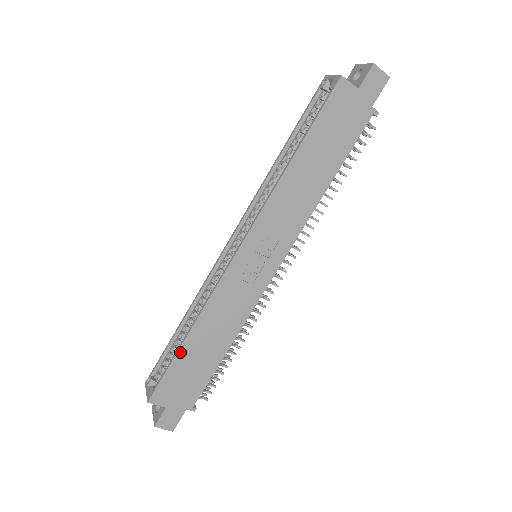
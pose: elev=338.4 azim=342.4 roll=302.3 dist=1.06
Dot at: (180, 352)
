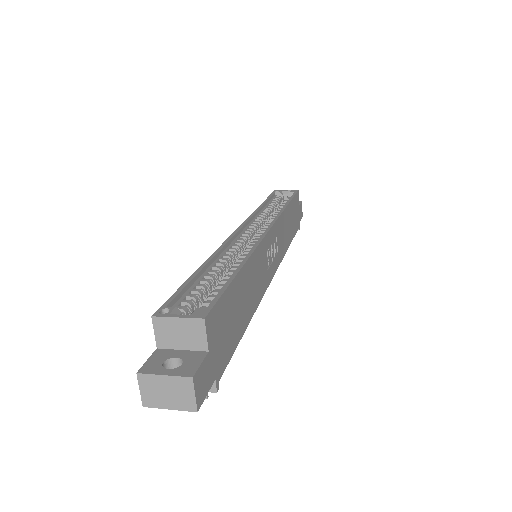
Dot at: (236, 279)
